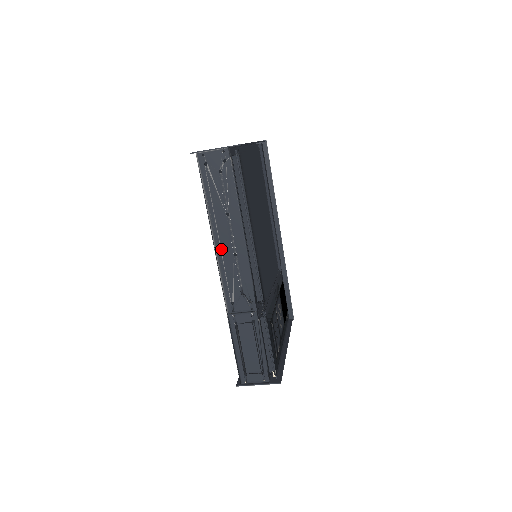
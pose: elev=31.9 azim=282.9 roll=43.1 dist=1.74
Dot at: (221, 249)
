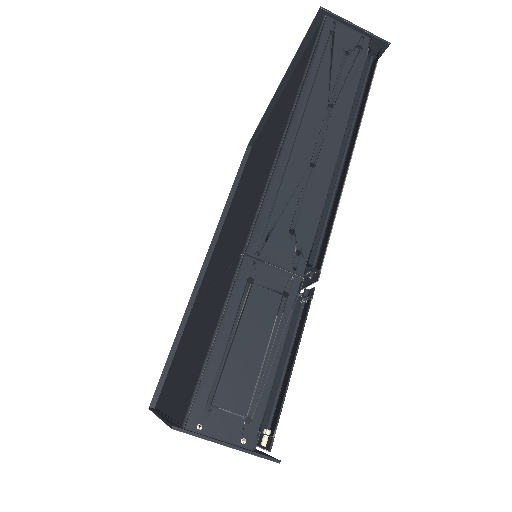
Dot at: (294, 144)
